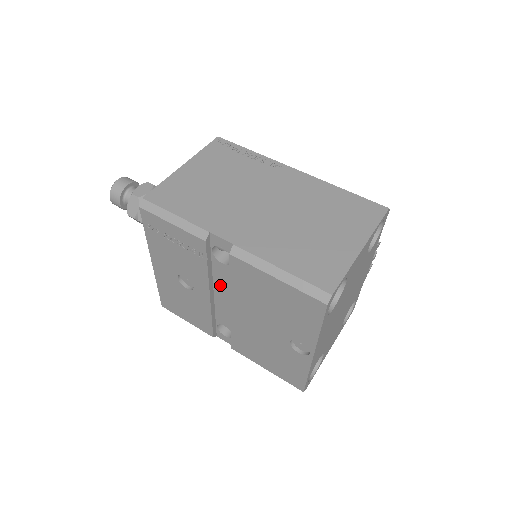
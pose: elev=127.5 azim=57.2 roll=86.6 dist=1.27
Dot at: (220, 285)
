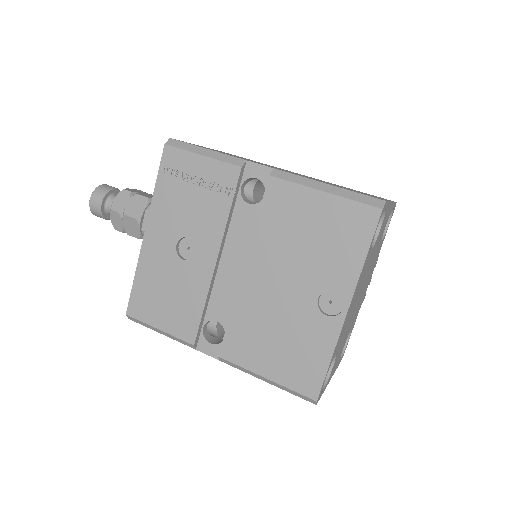
Dot at: (234, 243)
